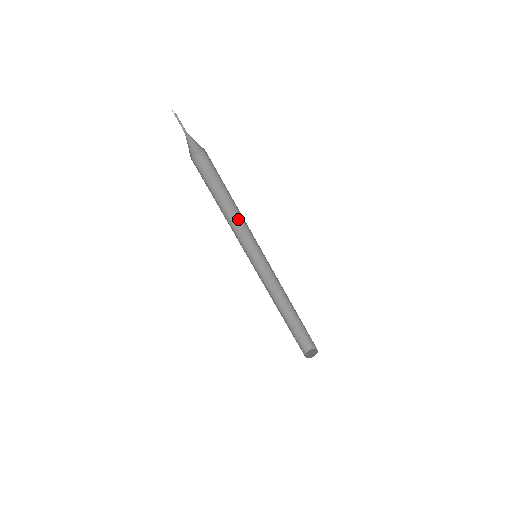
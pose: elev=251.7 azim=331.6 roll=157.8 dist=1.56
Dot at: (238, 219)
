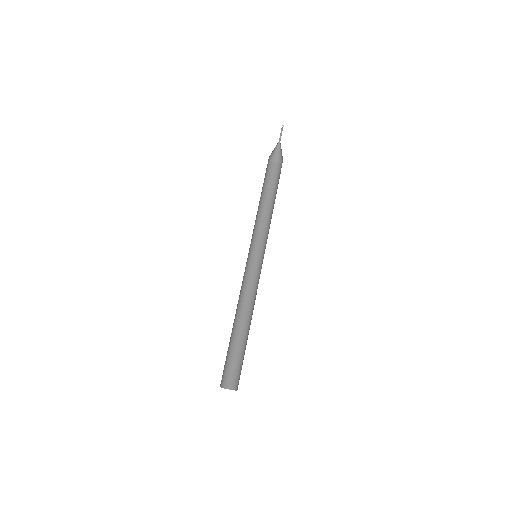
Dot at: (260, 222)
